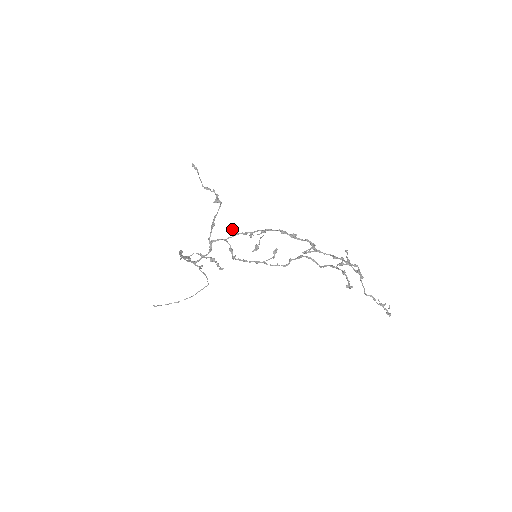
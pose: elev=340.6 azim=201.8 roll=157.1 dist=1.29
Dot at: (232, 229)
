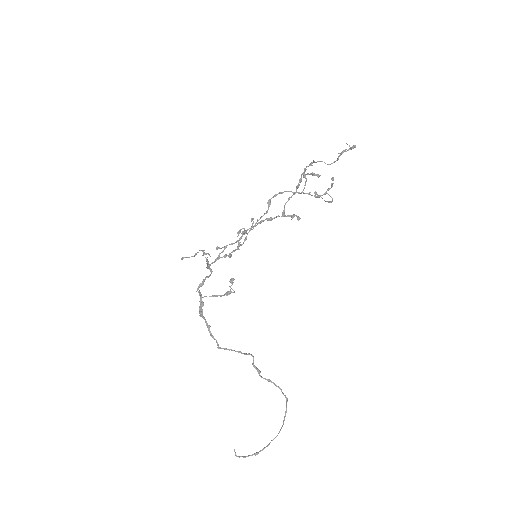
Dot at: (220, 248)
